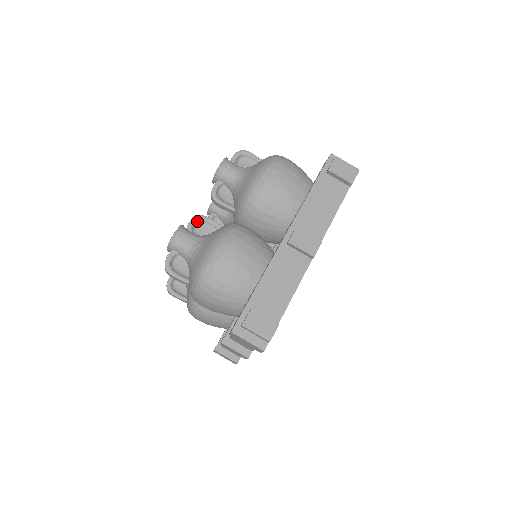
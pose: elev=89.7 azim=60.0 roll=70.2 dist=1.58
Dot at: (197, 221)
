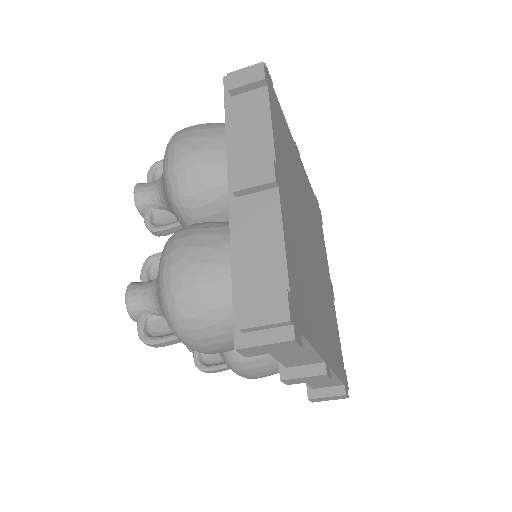
Dot at: (148, 266)
